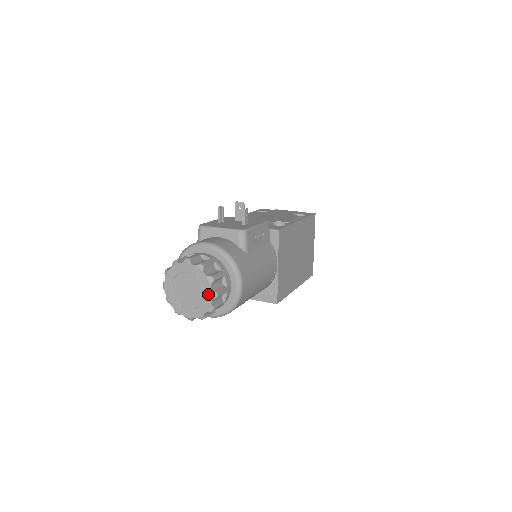
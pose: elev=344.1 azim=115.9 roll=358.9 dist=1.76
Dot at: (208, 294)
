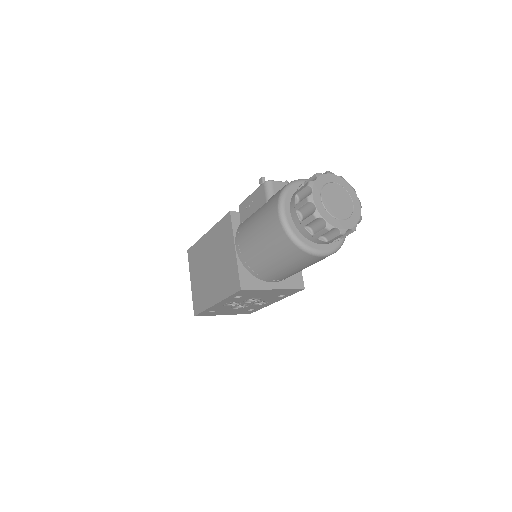
Dot at: (356, 203)
